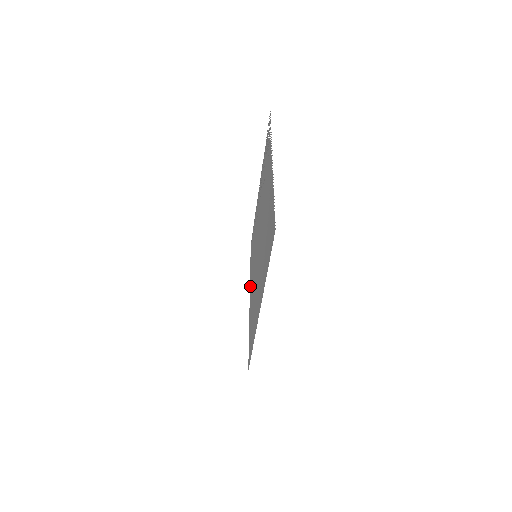
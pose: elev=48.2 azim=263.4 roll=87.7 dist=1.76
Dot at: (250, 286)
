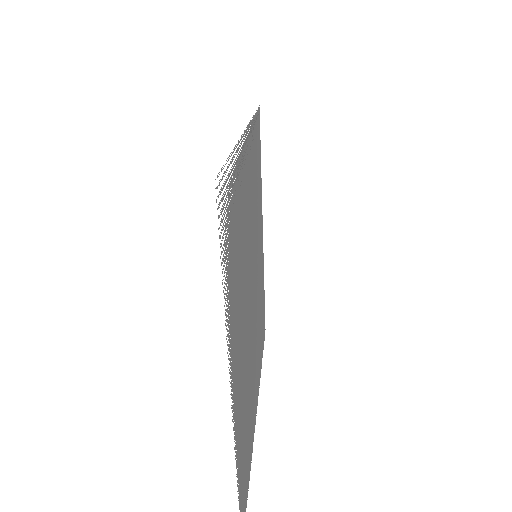
Dot at: (261, 217)
